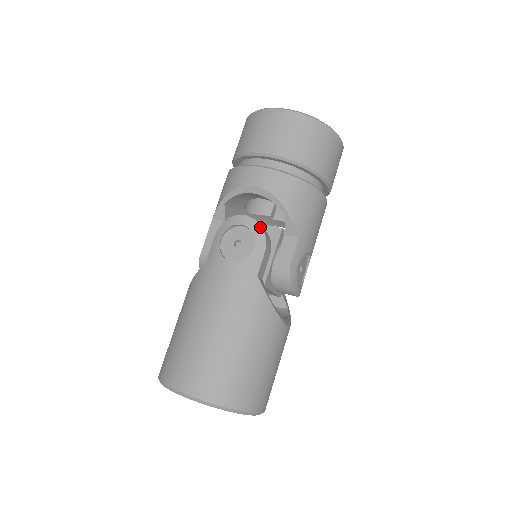
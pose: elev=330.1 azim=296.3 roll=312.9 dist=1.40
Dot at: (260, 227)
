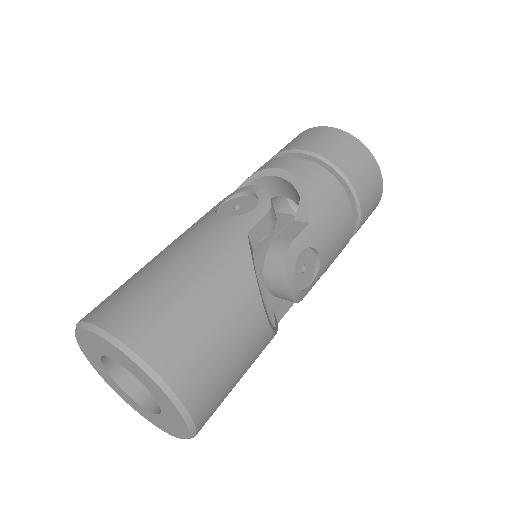
Dot at: (268, 195)
